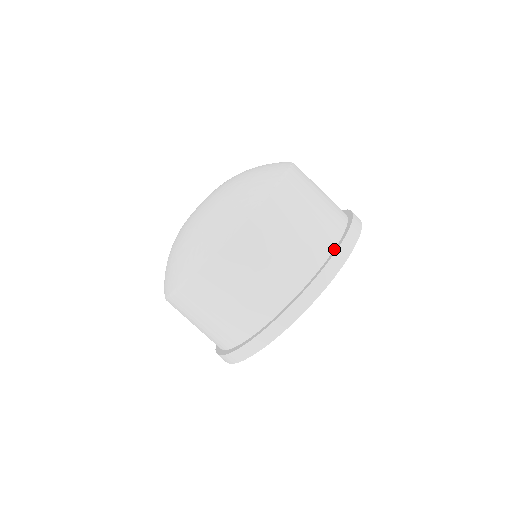
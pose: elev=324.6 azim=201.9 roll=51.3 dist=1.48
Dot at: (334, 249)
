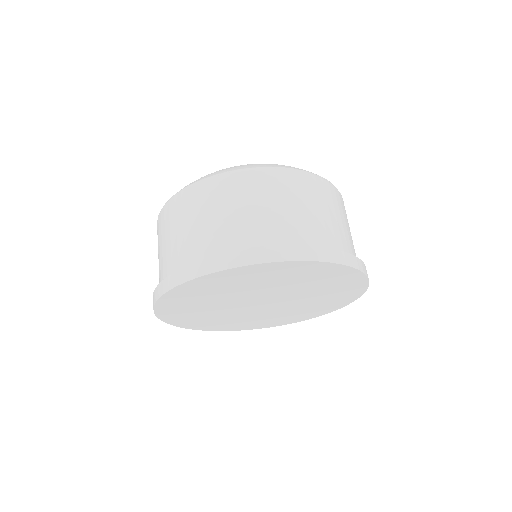
Dot at: occluded
